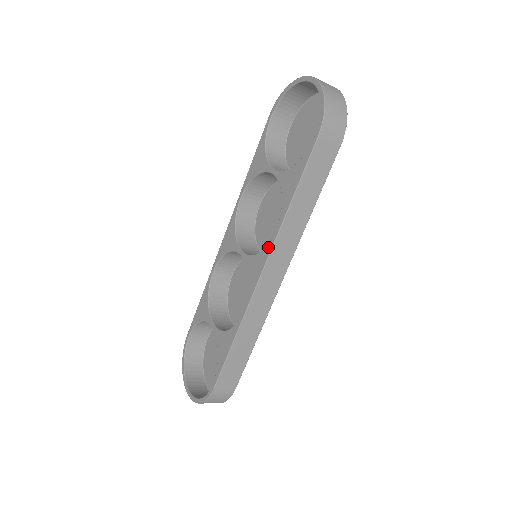
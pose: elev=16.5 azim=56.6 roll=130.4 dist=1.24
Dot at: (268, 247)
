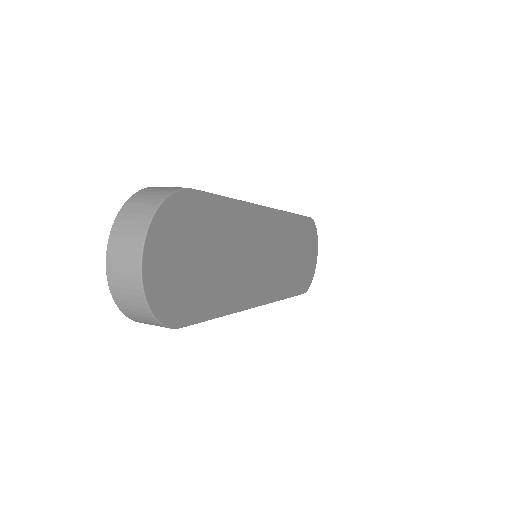
Dot at: occluded
